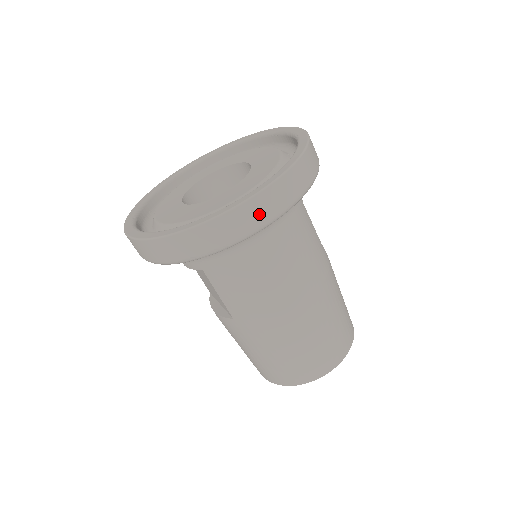
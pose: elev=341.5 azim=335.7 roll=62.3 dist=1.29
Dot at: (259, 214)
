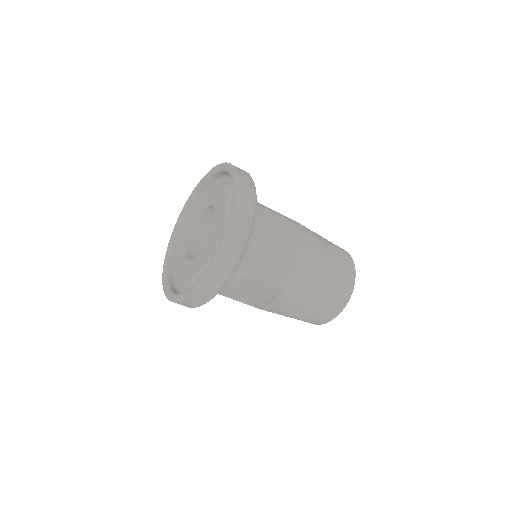
Dot at: (247, 203)
